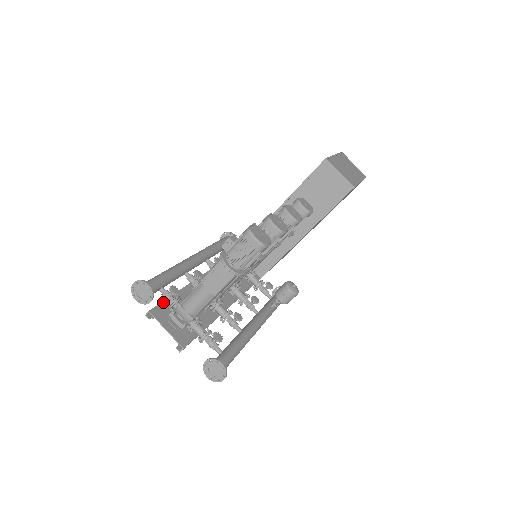
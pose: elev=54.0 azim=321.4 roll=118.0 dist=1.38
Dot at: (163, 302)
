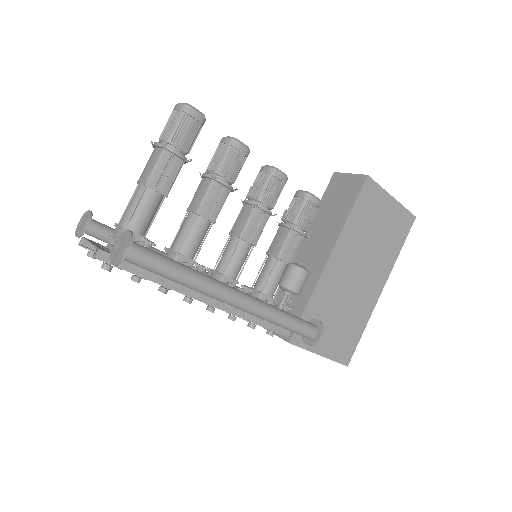
Dot at: occluded
